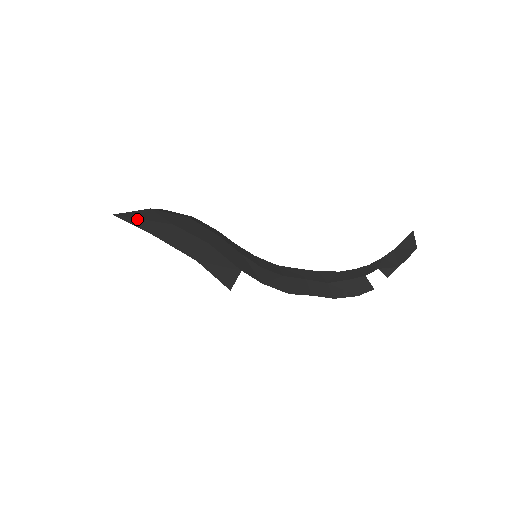
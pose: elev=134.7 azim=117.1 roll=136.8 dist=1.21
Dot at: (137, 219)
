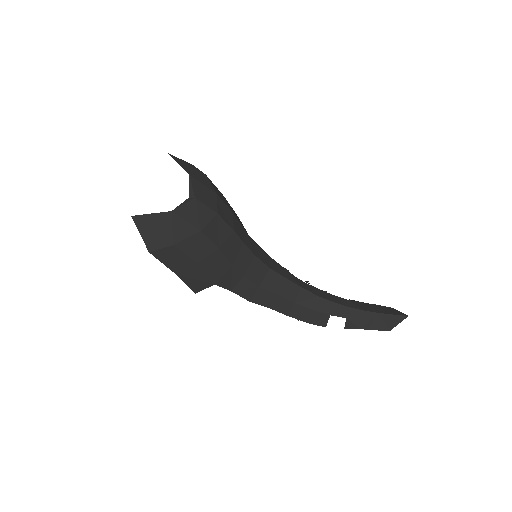
Dot at: (148, 229)
